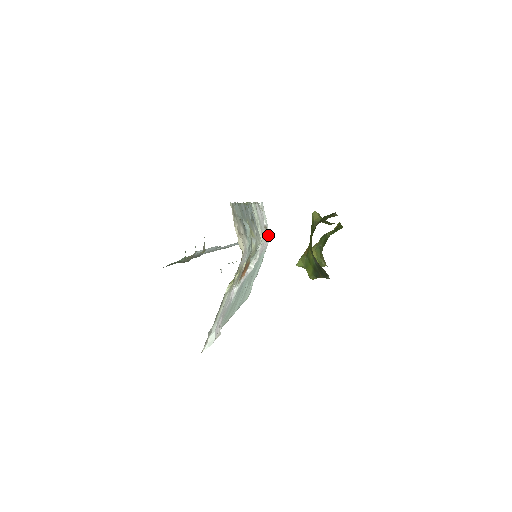
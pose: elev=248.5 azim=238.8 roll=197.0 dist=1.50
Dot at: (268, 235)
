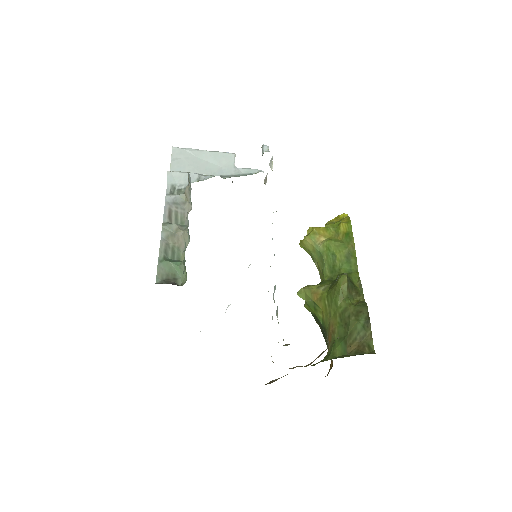
Dot at: occluded
